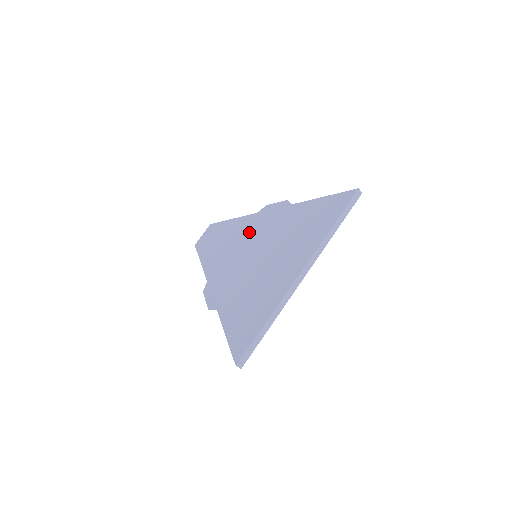
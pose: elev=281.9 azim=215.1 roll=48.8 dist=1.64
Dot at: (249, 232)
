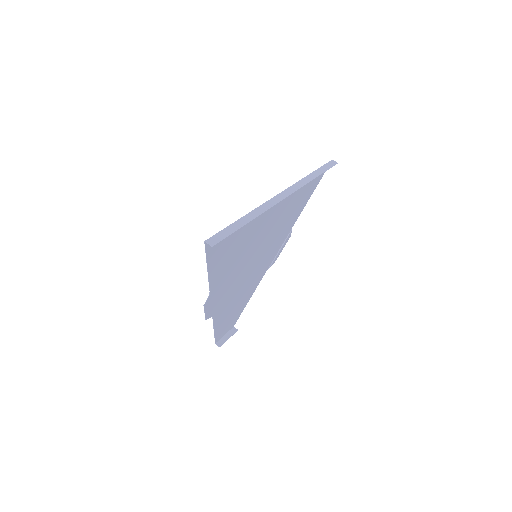
Dot at: (257, 272)
